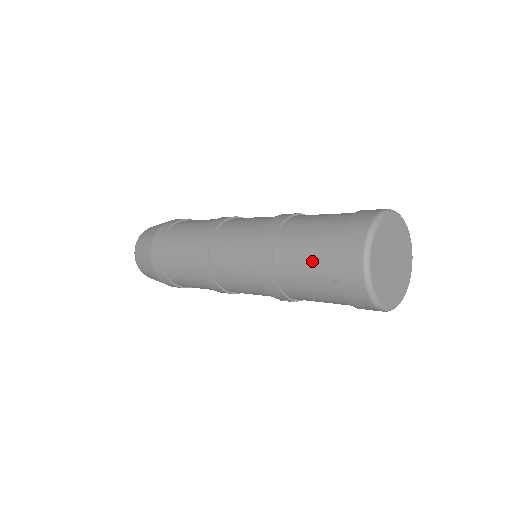
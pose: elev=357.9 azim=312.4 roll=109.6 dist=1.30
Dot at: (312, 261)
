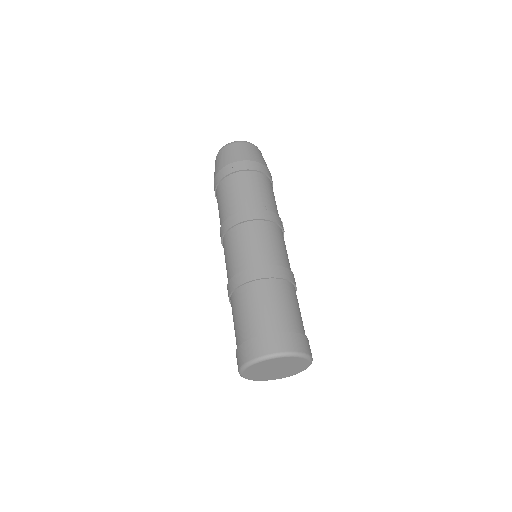
Dot at: occluded
